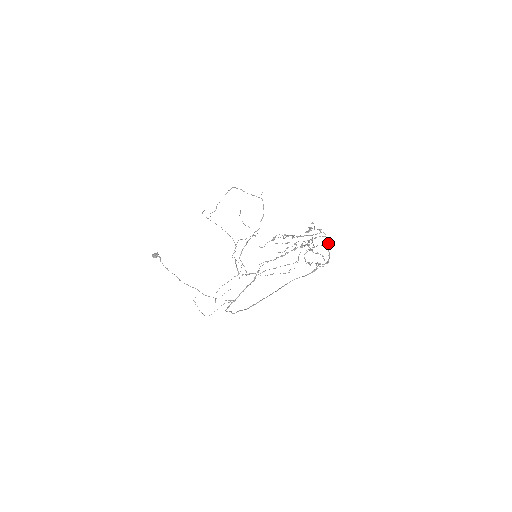
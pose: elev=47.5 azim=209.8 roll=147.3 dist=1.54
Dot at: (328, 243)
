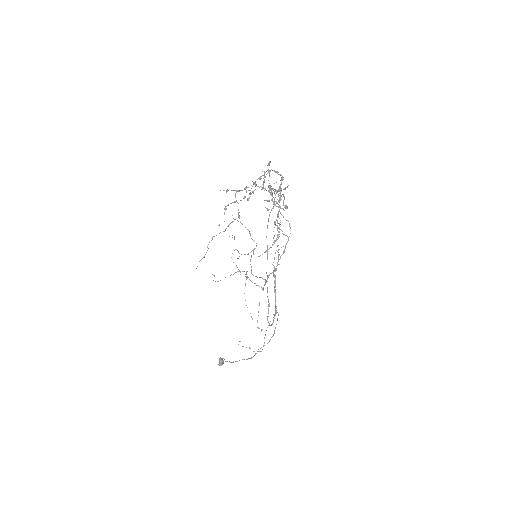
Dot at: (274, 171)
